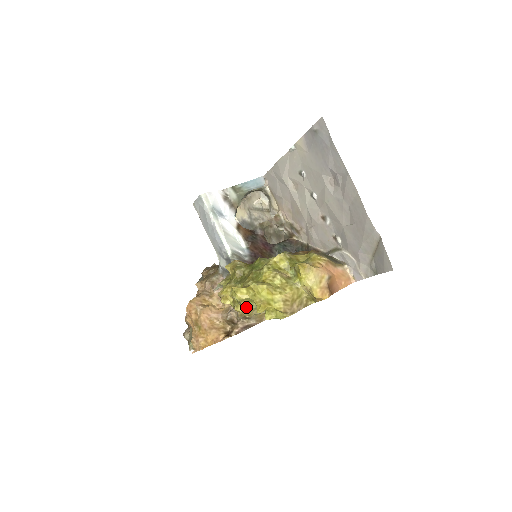
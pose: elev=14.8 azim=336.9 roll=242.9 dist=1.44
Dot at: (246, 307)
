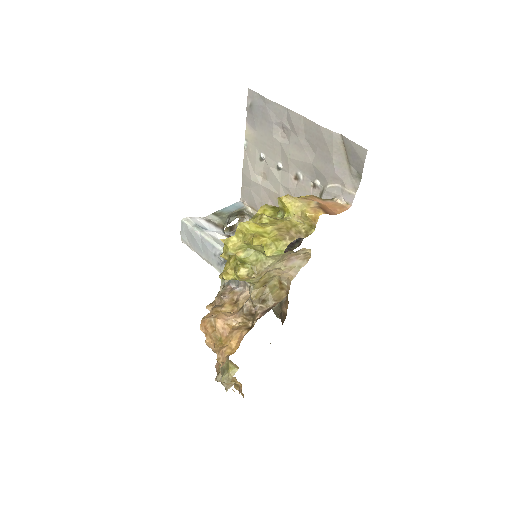
Dot at: (246, 262)
